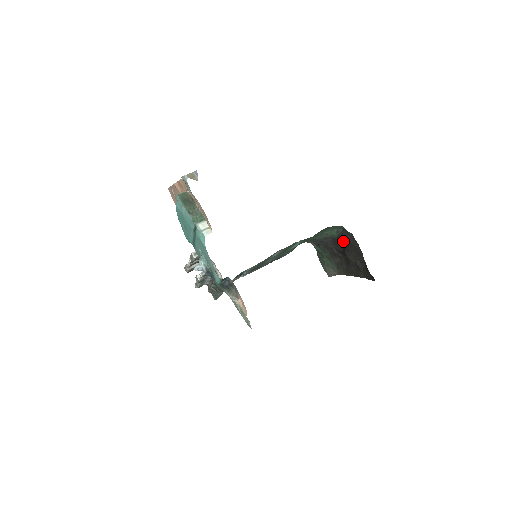
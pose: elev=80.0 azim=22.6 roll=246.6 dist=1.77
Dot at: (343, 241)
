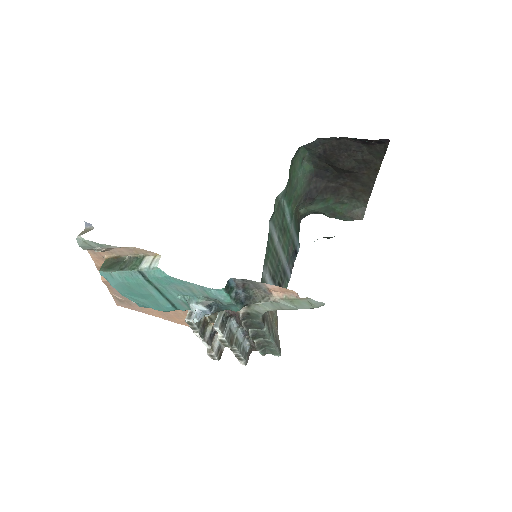
Dot at: (323, 161)
